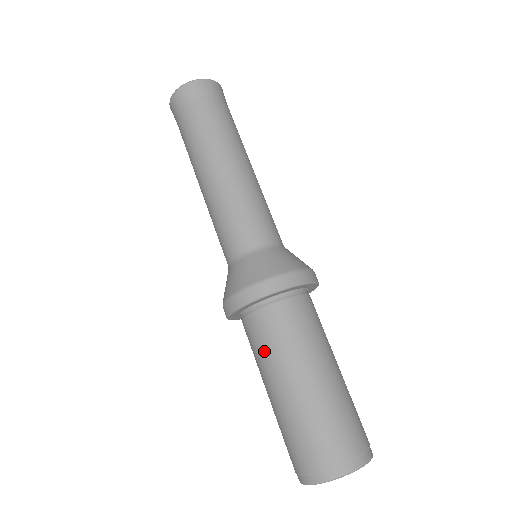
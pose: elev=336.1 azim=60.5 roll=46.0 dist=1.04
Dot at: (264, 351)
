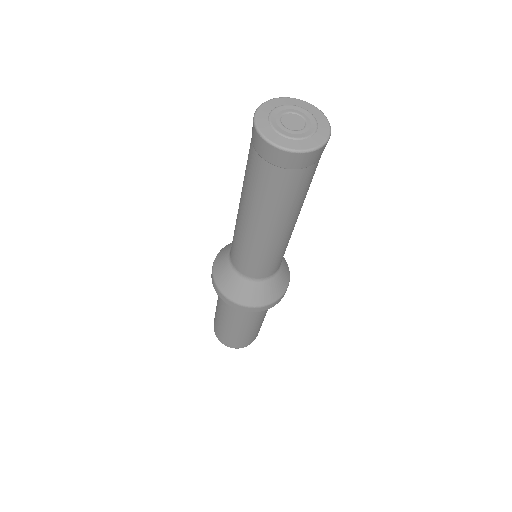
Dot at: occluded
